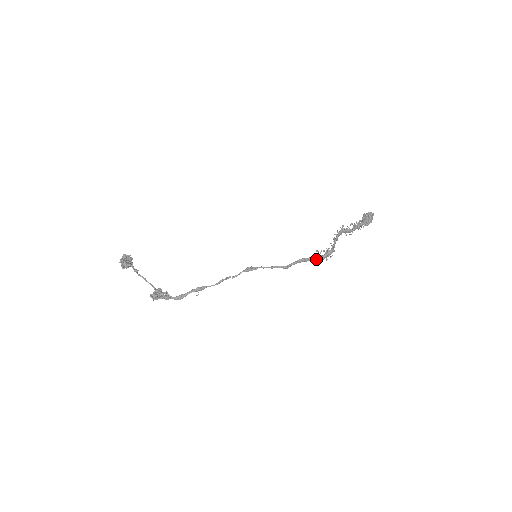
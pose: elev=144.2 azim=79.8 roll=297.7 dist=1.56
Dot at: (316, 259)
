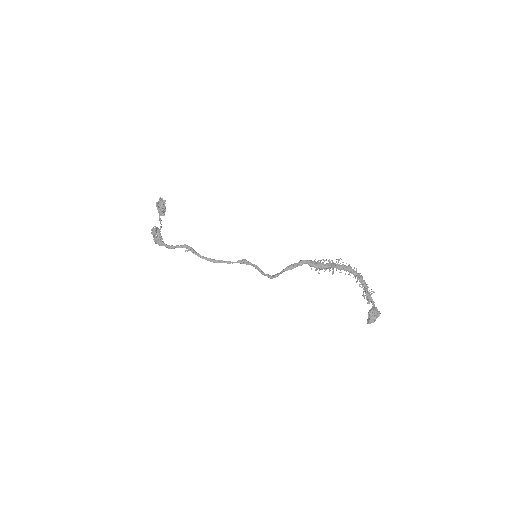
Dot at: (310, 262)
